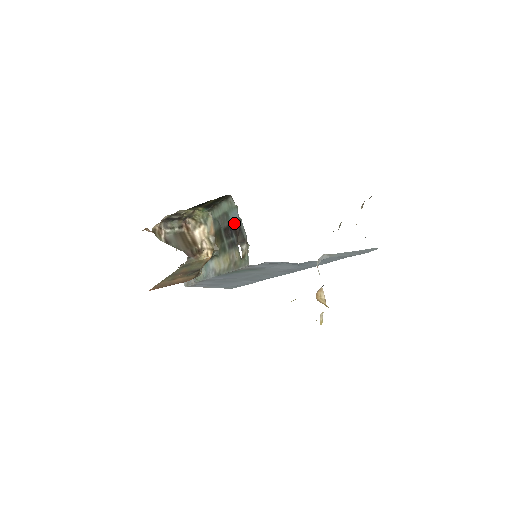
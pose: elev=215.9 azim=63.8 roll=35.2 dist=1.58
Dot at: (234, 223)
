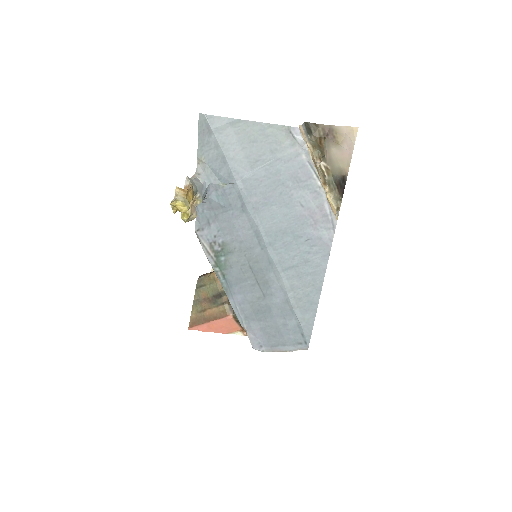
Dot at: occluded
